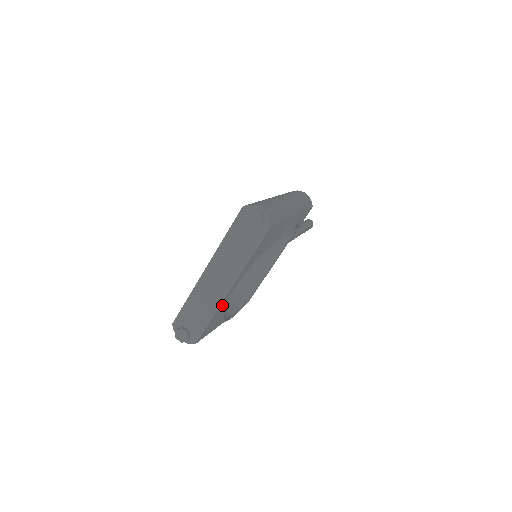
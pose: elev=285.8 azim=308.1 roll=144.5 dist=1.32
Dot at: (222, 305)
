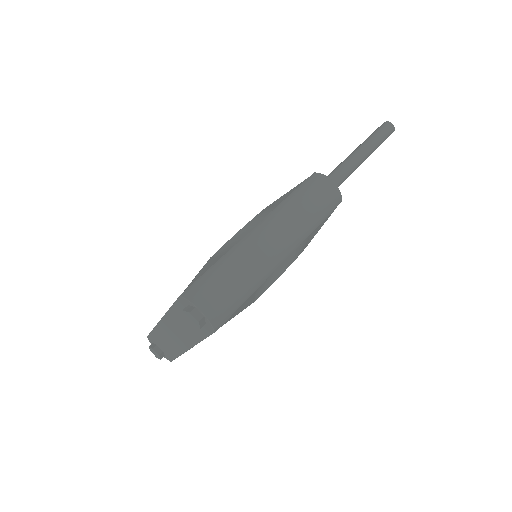
Dot at: occluded
